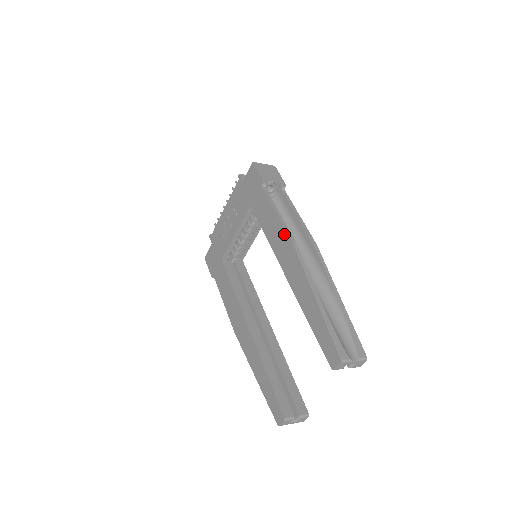
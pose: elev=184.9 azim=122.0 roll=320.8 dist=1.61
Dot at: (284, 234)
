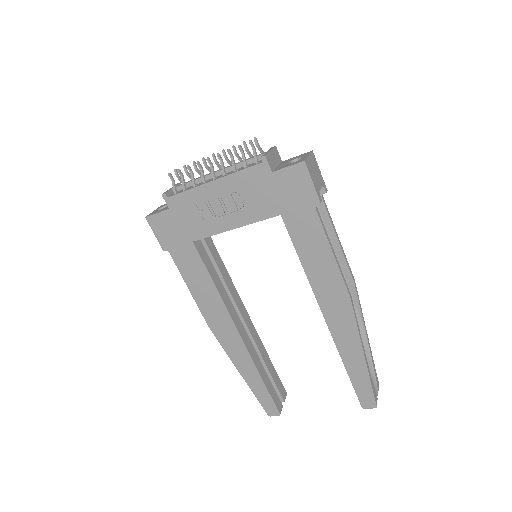
Dot at: (340, 283)
